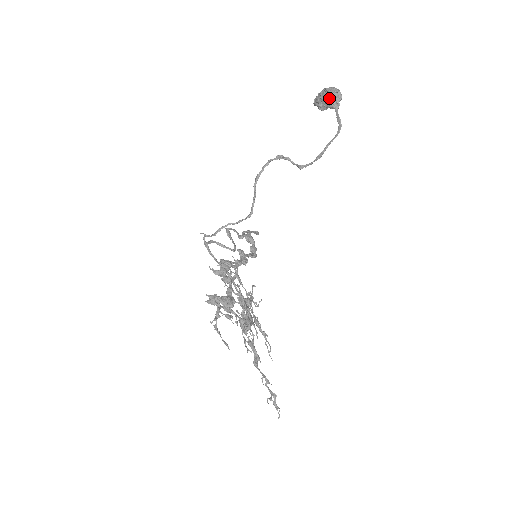
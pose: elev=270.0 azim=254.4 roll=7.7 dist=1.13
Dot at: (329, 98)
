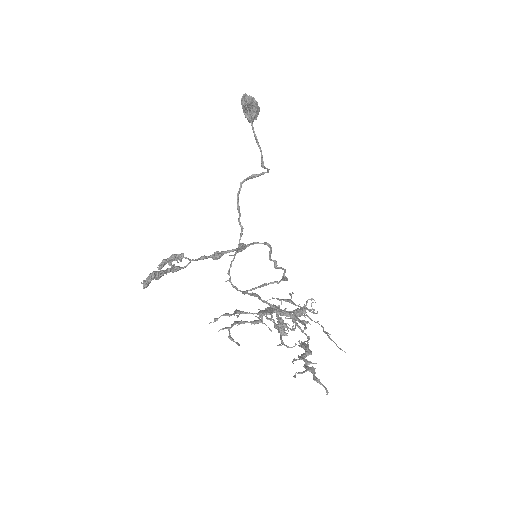
Dot at: (243, 105)
